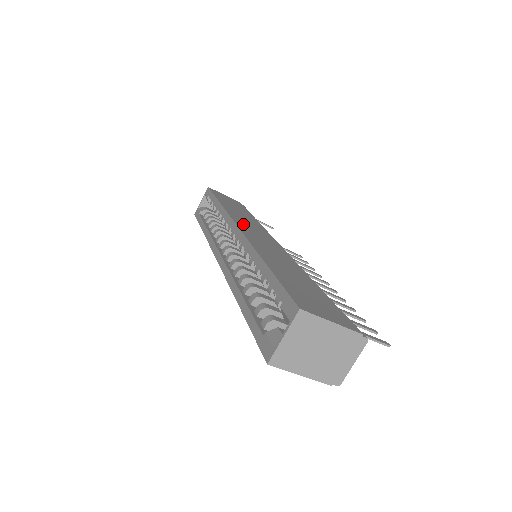
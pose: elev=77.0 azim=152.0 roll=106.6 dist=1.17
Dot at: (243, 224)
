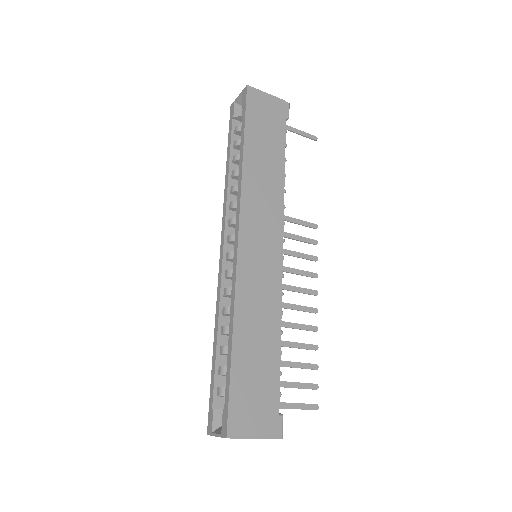
Dot at: (250, 221)
